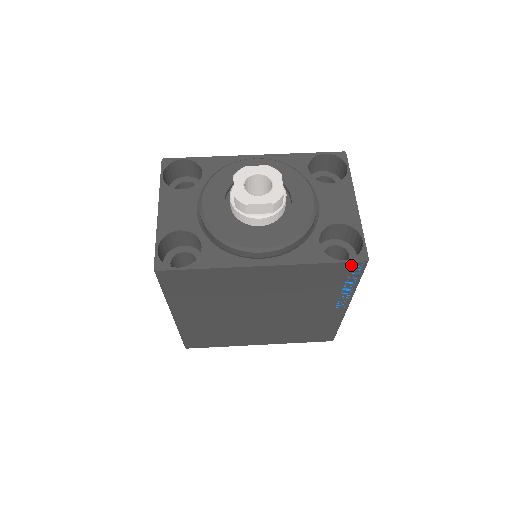
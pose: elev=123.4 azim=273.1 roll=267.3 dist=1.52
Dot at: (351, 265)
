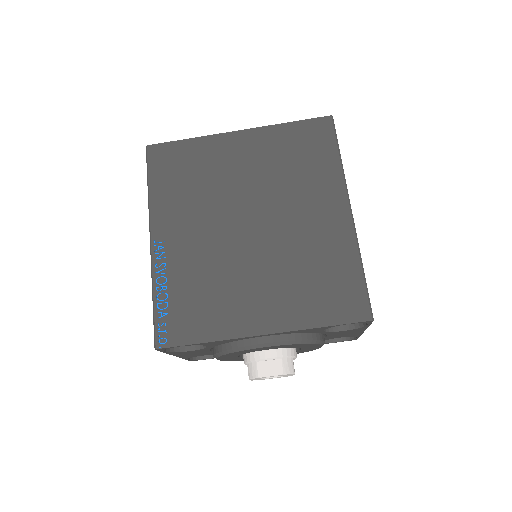
Dot at: occluded
